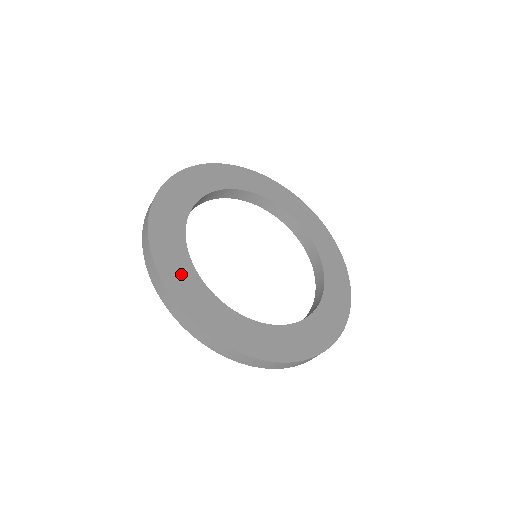
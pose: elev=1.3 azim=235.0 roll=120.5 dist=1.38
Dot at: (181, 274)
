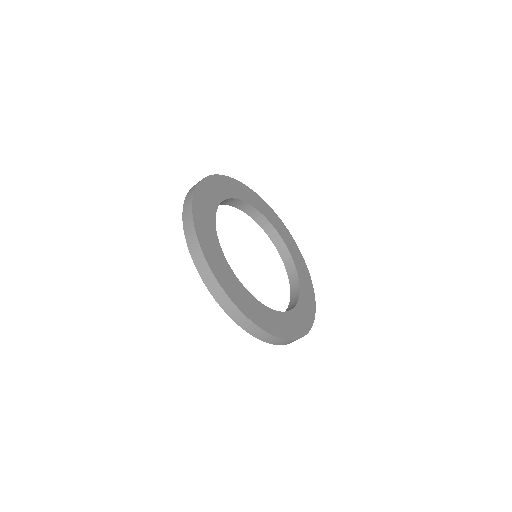
Dot at: (235, 287)
